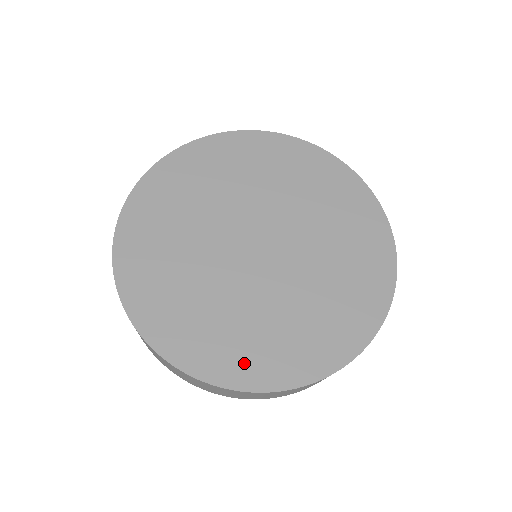
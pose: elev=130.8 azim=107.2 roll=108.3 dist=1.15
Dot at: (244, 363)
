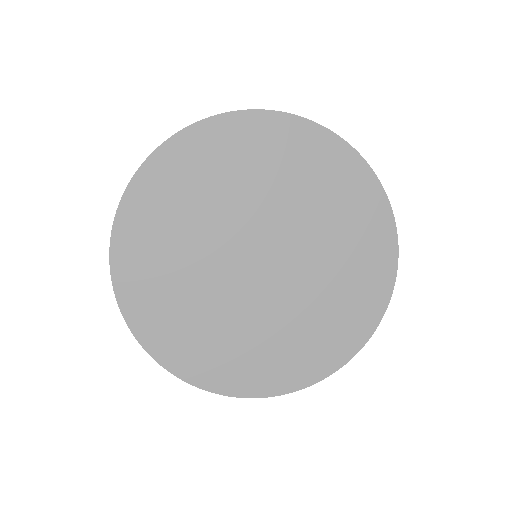
Dot at: (256, 375)
